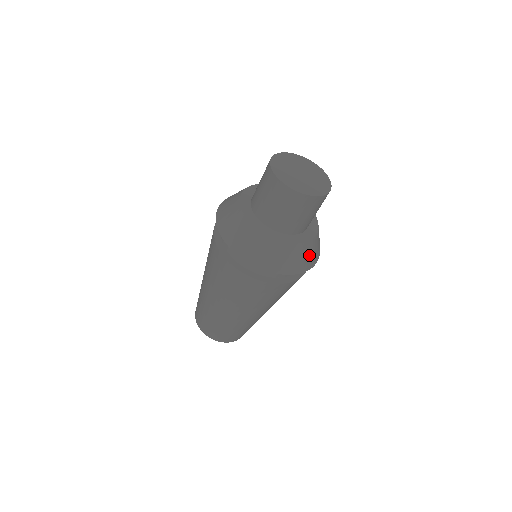
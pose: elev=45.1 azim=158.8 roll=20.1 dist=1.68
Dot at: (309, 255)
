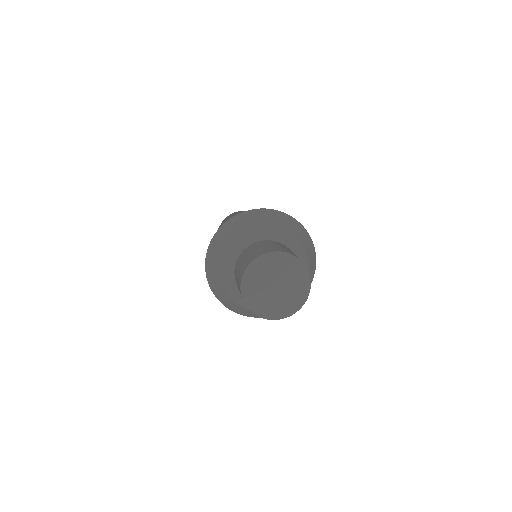
Dot at: occluded
